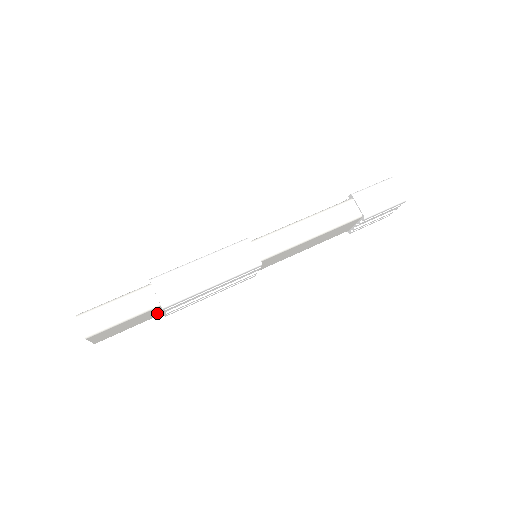
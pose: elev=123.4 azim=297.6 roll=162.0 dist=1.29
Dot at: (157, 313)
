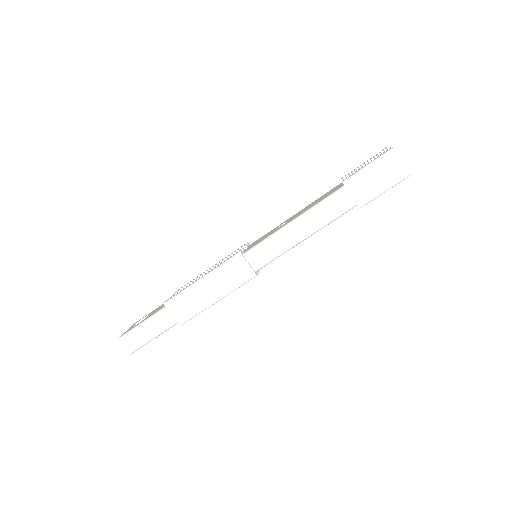
Dot at: occluded
